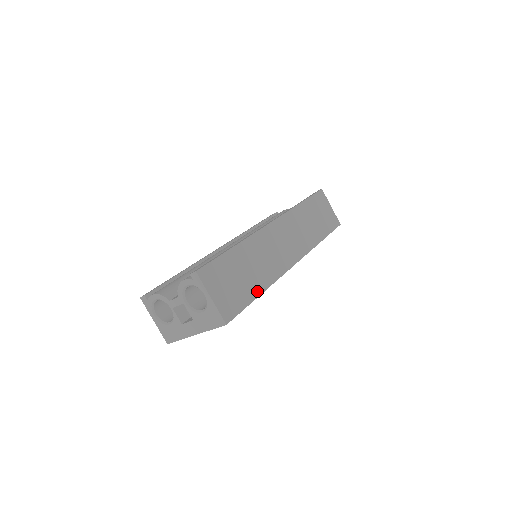
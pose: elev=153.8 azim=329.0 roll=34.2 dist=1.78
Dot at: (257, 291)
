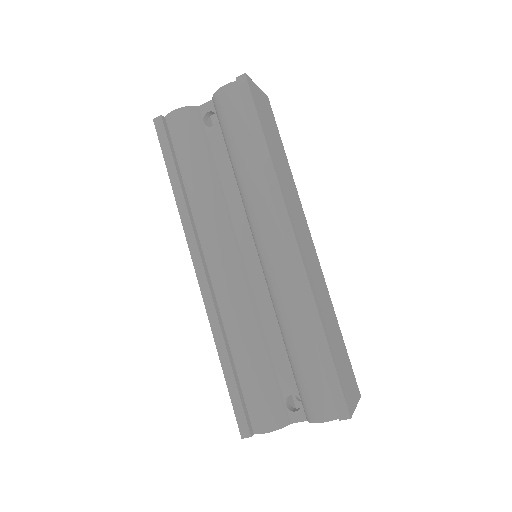
Dot at: (339, 330)
